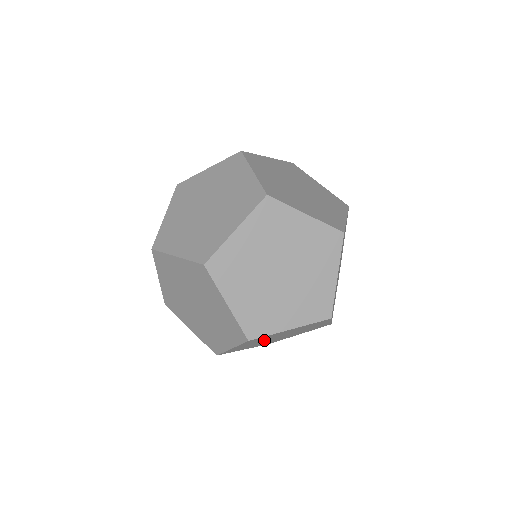
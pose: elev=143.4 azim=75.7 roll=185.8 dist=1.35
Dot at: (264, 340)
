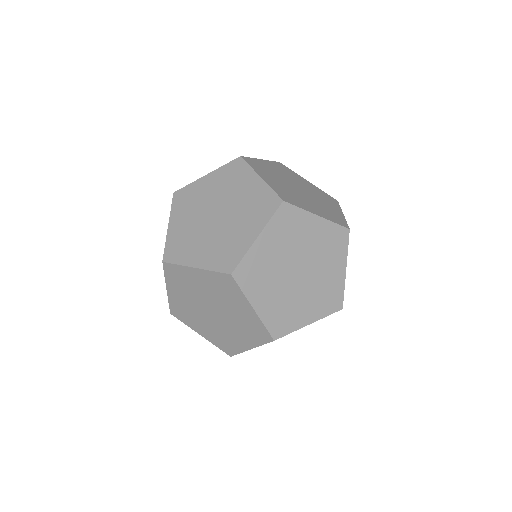
Dot at: occluded
